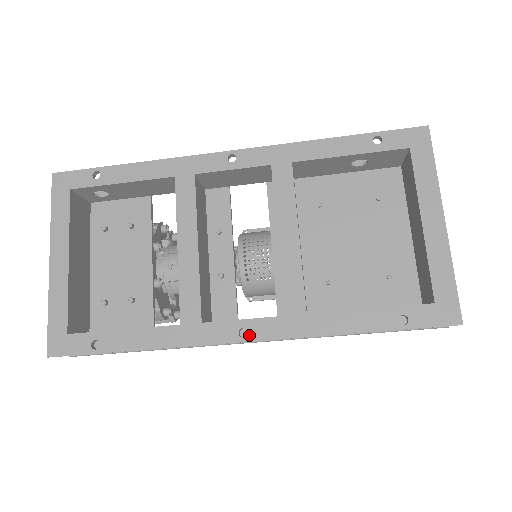
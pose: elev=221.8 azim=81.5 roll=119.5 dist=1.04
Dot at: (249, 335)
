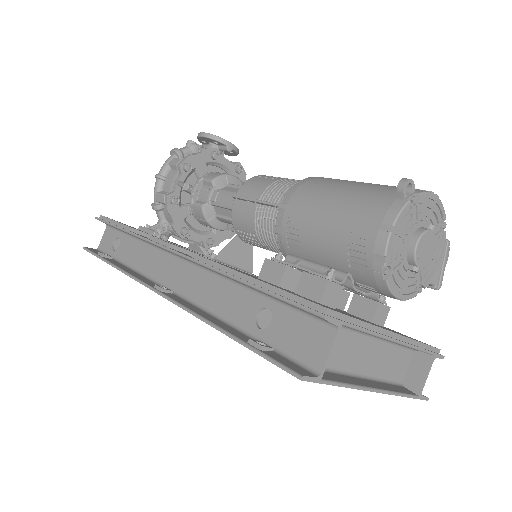
Dot at: occluded
